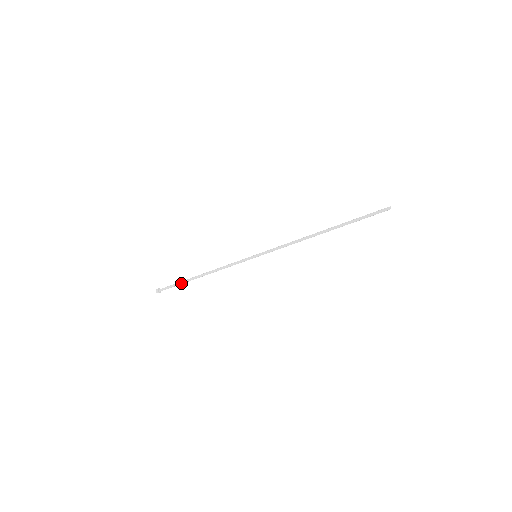
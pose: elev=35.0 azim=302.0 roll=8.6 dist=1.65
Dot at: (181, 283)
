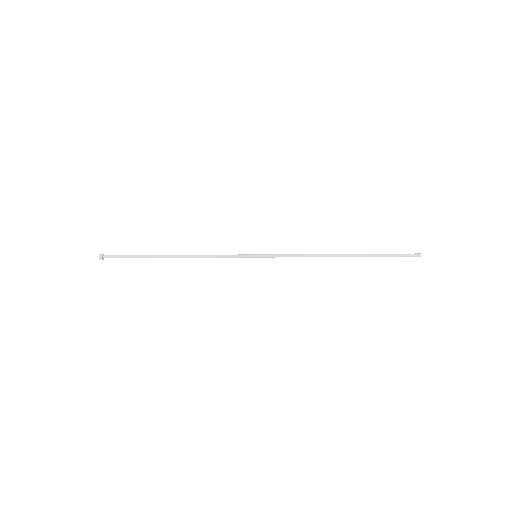
Dot at: occluded
